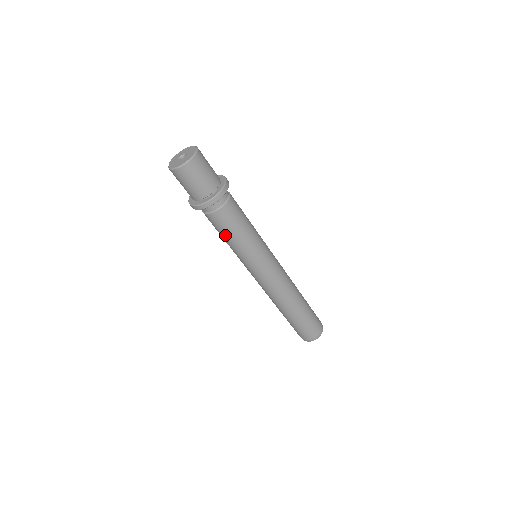
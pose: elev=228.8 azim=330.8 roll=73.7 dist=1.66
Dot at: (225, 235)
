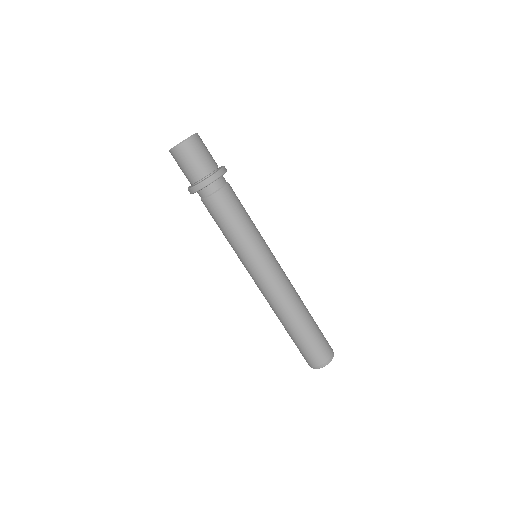
Dot at: (233, 218)
